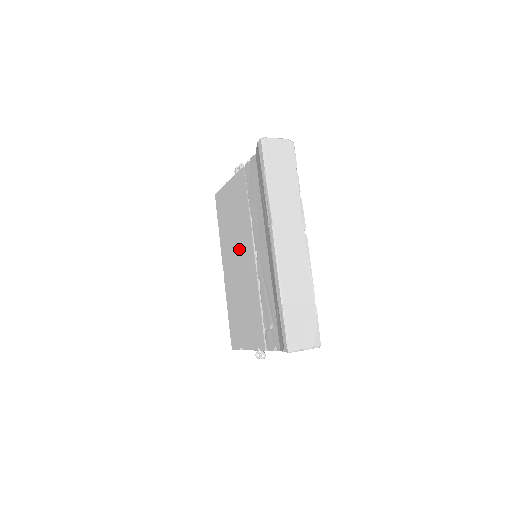
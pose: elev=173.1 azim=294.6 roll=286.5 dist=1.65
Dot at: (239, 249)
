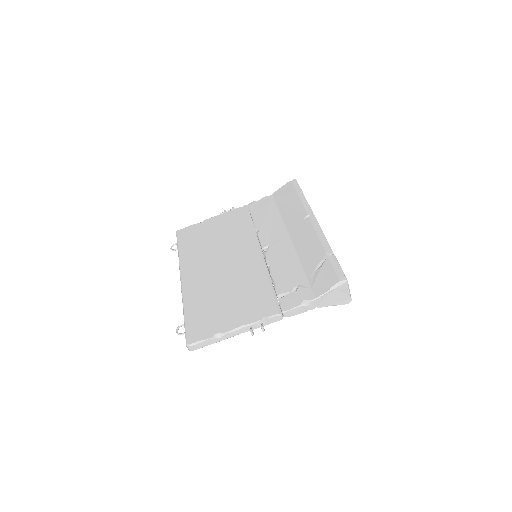
Dot at: (227, 254)
